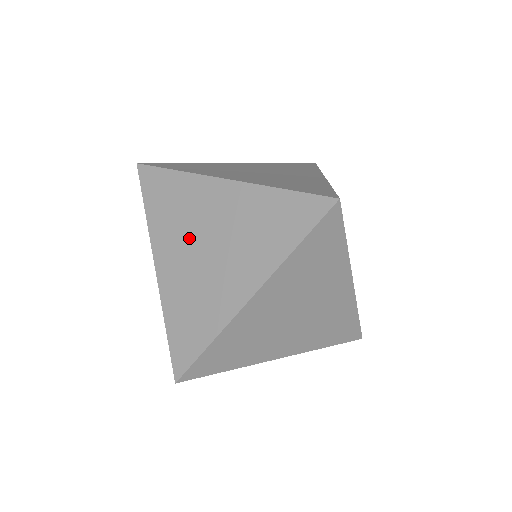
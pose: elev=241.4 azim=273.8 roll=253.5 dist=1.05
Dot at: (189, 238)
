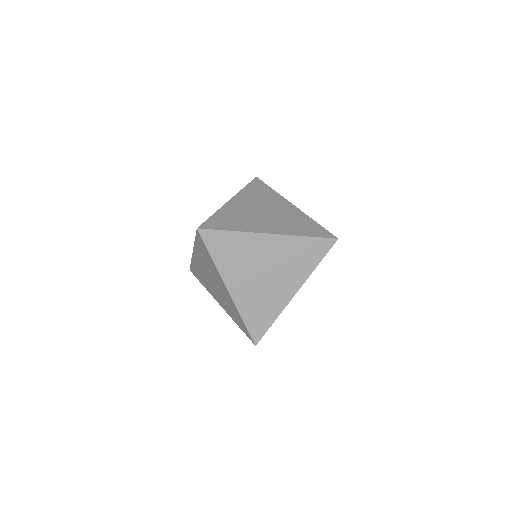
Dot at: (258, 205)
